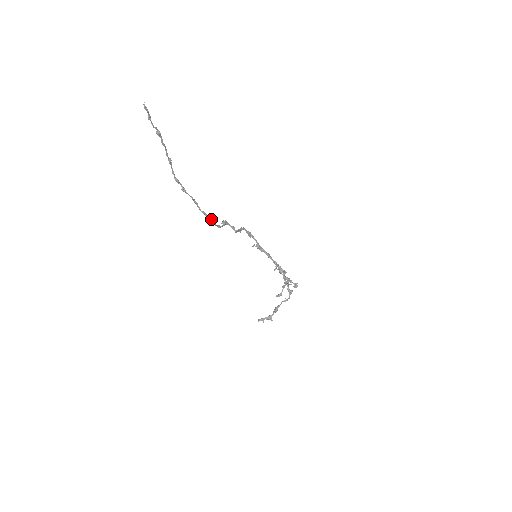
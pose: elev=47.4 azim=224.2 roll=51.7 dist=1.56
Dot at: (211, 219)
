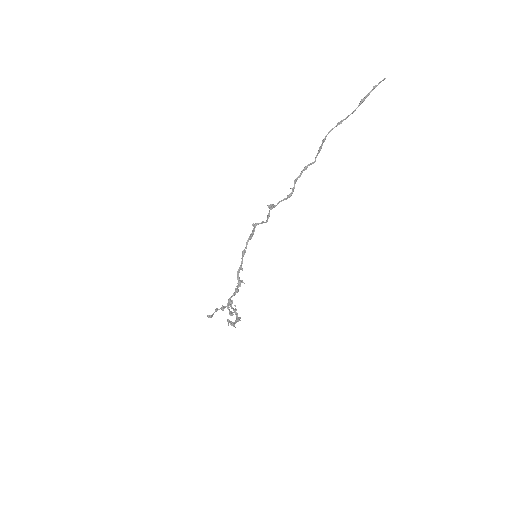
Dot at: (293, 191)
